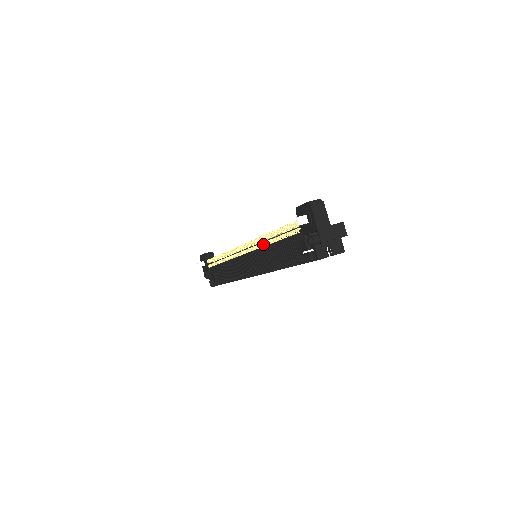
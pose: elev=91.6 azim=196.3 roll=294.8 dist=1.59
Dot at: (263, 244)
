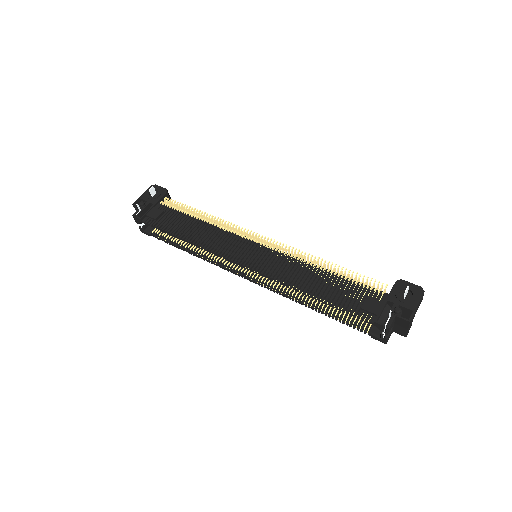
Dot at: (308, 261)
